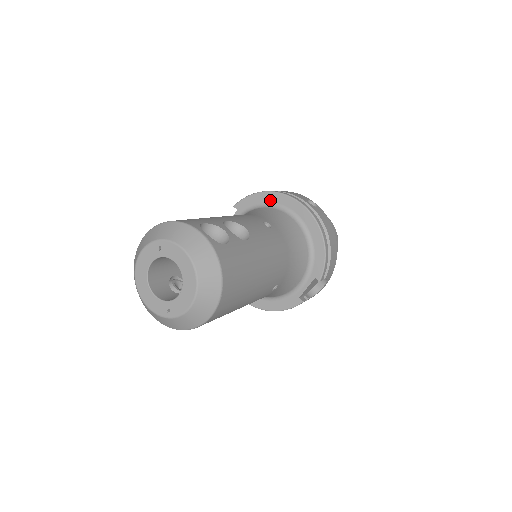
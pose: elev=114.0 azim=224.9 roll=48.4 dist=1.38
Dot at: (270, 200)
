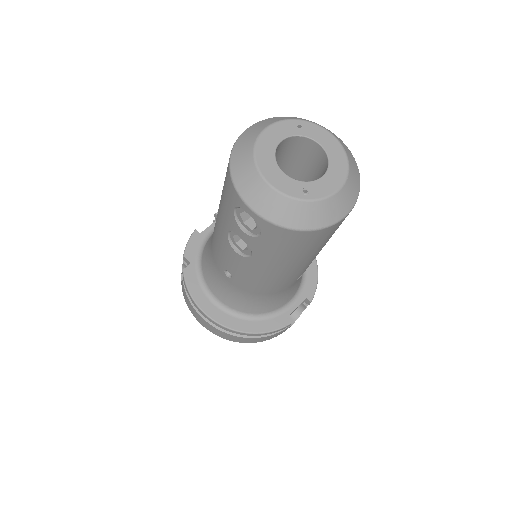
Dot at: occluded
